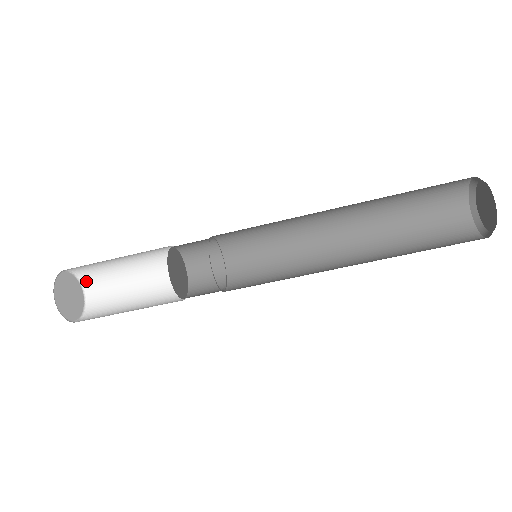
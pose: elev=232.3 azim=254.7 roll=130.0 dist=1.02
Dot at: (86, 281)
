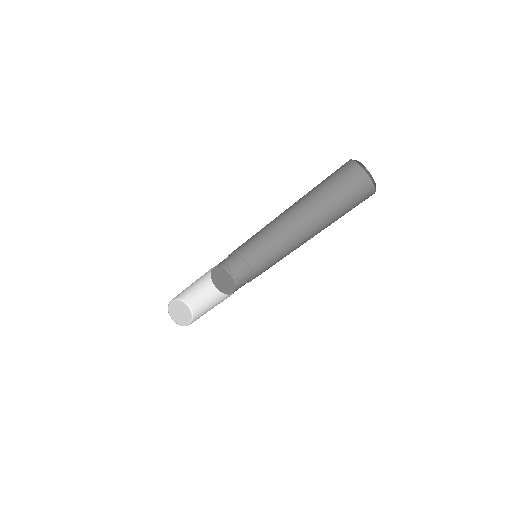
Dot at: (190, 303)
